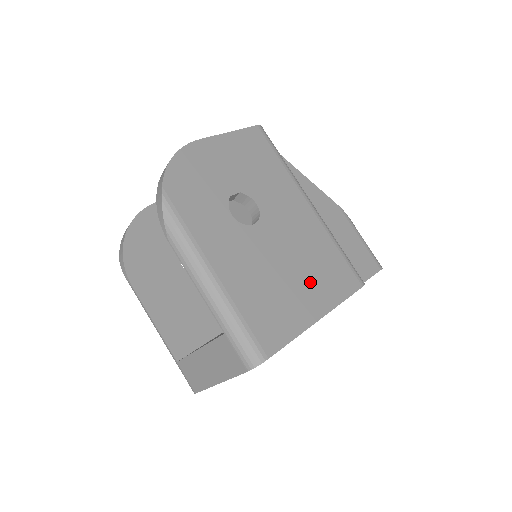
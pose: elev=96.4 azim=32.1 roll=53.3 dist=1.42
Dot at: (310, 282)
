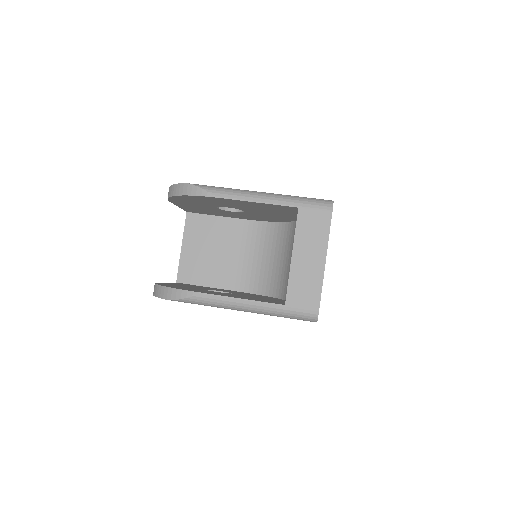
Dot at: occluded
